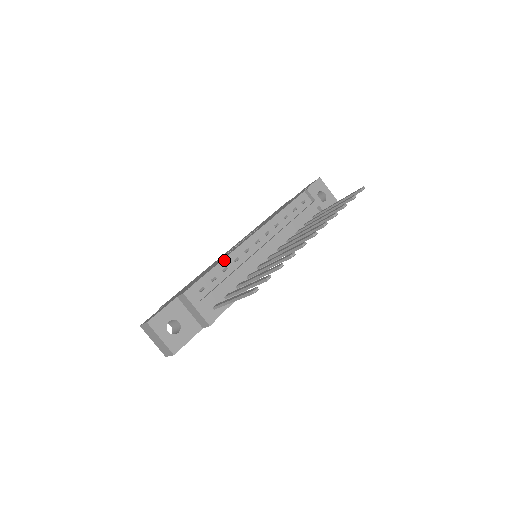
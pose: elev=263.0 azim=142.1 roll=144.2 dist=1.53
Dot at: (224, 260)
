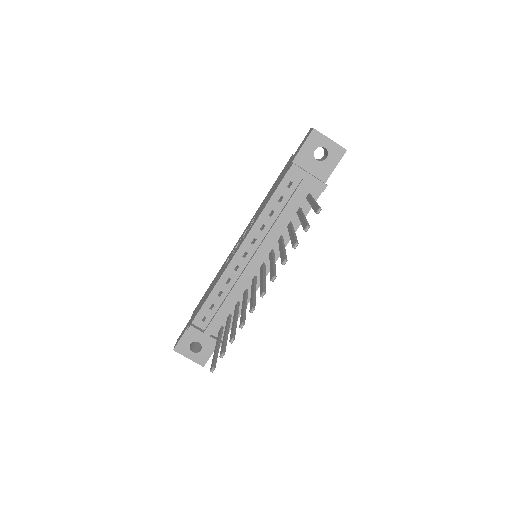
Dot at: (216, 286)
